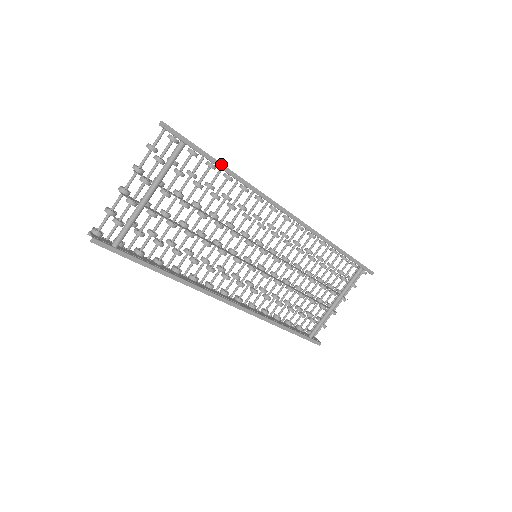
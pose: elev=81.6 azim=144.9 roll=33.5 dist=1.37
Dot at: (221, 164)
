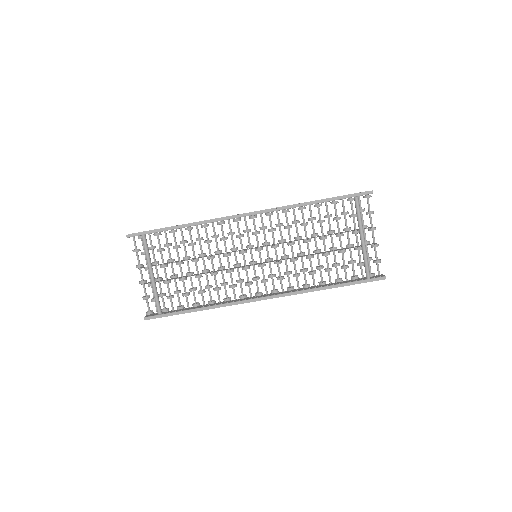
Dot at: (172, 227)
